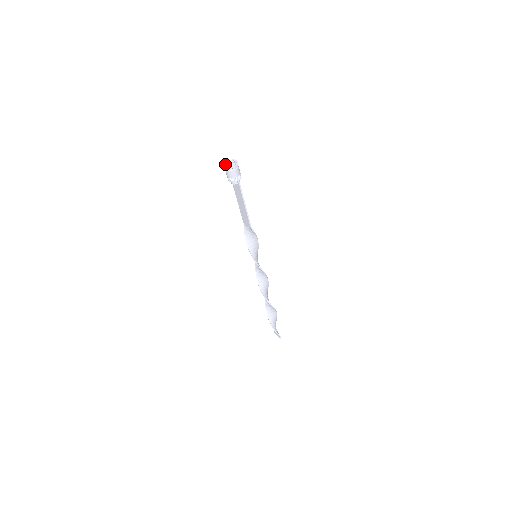
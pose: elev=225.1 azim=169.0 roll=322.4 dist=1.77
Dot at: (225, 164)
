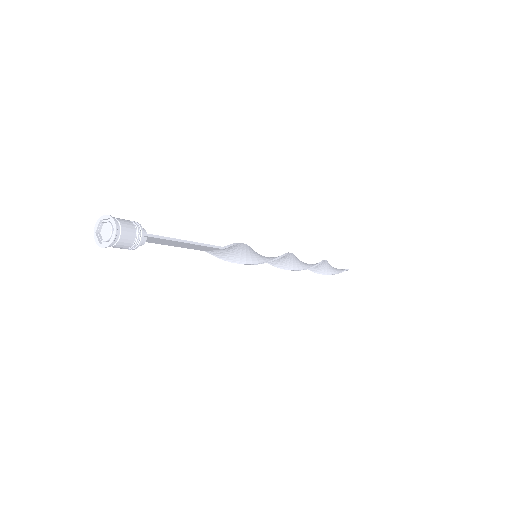
Dot at: (98, 240)
